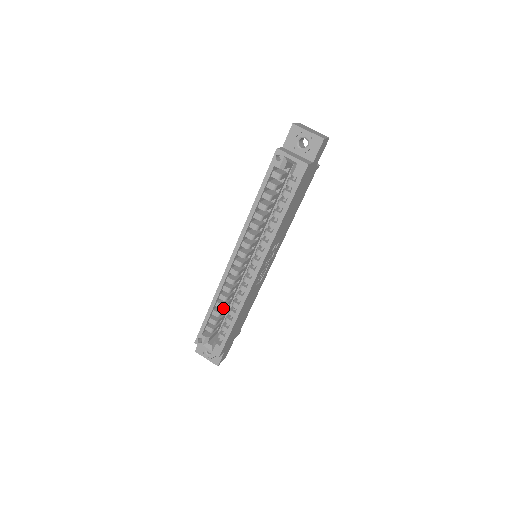
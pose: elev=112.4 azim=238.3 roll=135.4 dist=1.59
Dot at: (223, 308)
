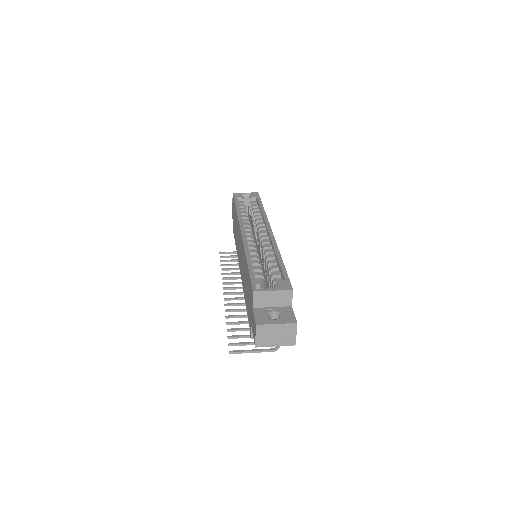
Dot at: (260, 266)
